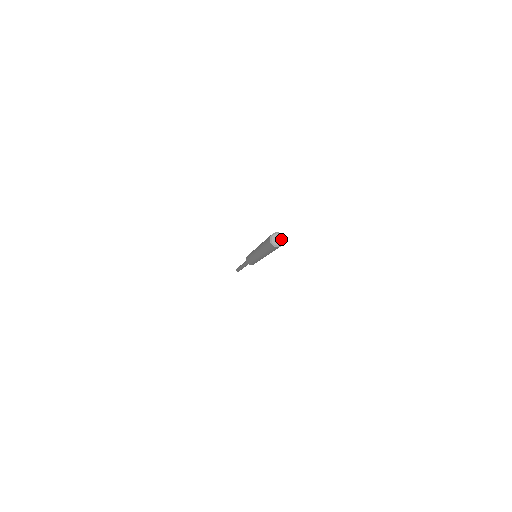
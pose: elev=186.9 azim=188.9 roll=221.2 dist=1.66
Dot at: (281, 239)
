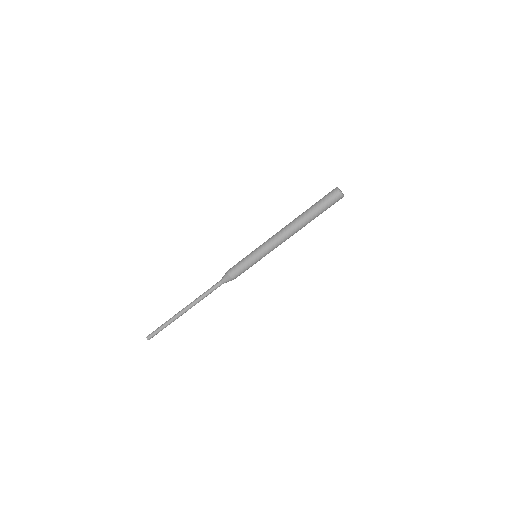
Dot at: occluded
